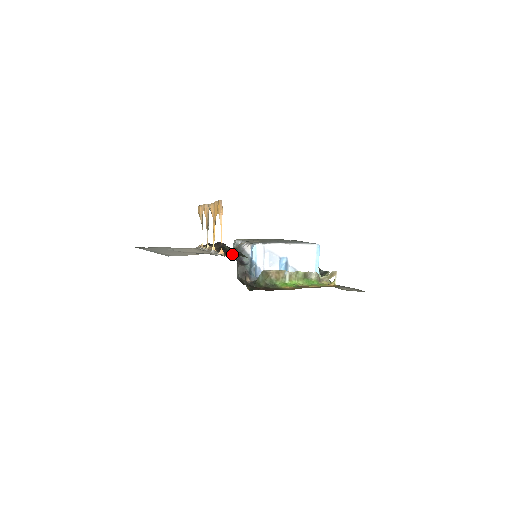
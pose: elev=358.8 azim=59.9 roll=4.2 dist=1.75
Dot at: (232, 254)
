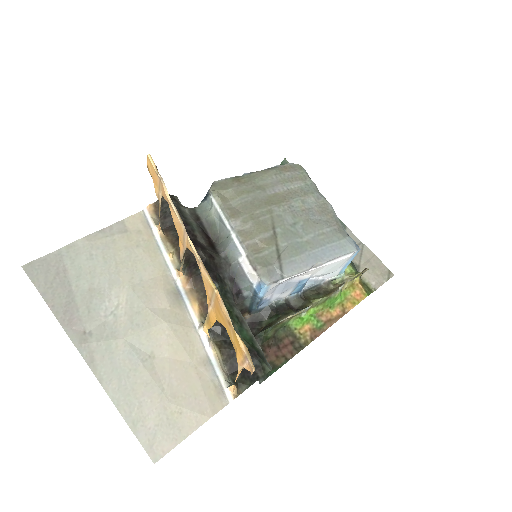
Dot at: (246, 374)
